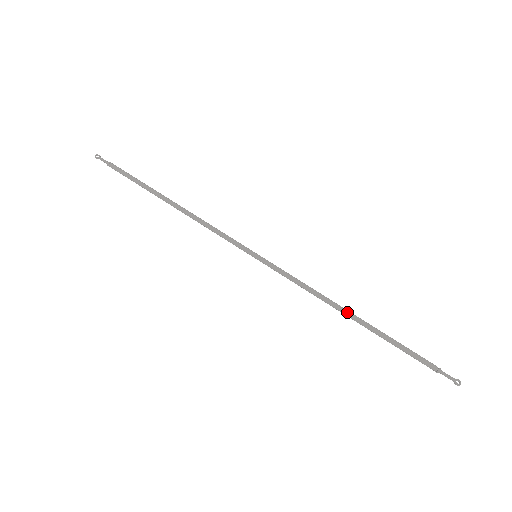
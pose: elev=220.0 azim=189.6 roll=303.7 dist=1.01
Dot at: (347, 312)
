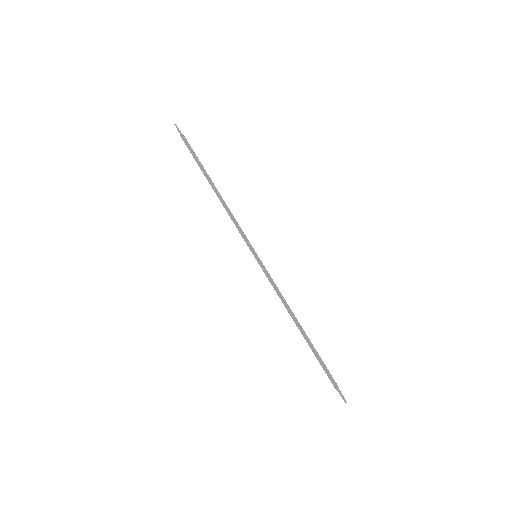
Dot at: (299, 323)
